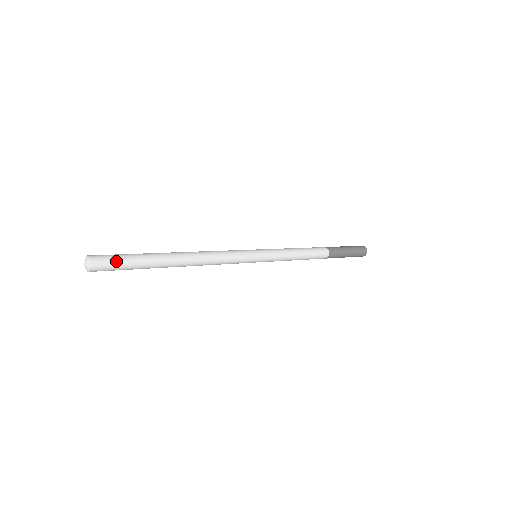
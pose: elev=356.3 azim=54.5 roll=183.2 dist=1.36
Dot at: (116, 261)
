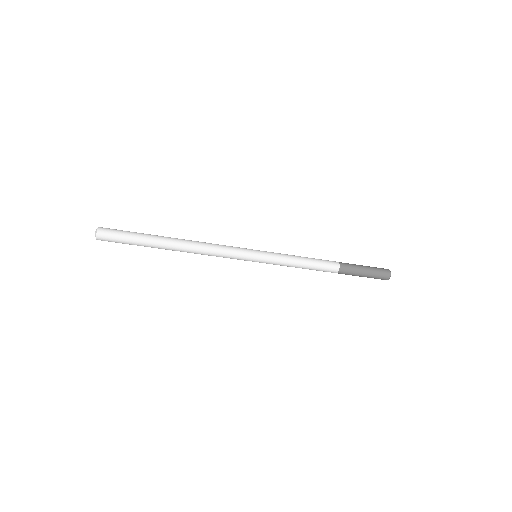
Dot at: (119, 234)
